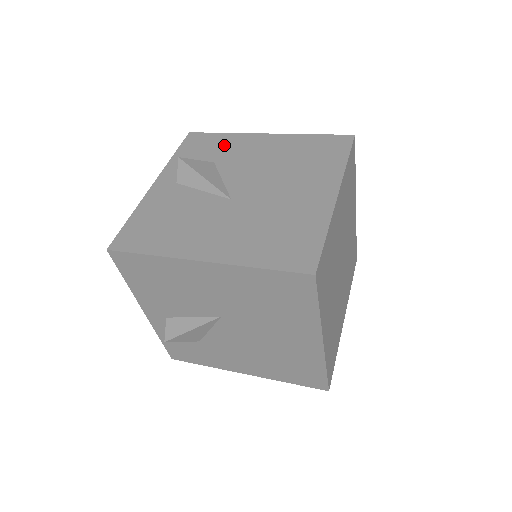
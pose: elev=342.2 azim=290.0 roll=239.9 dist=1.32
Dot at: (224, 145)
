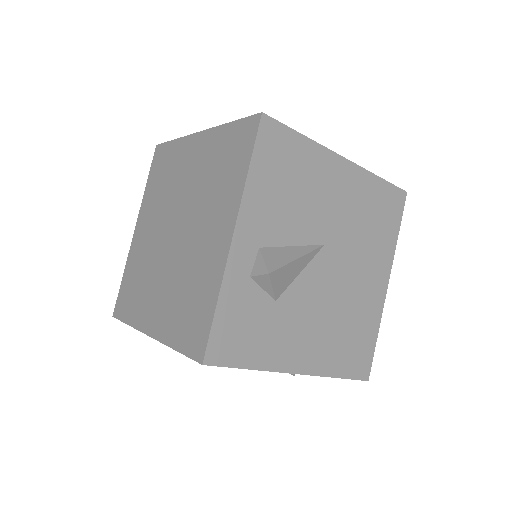
Dot at: occluded
